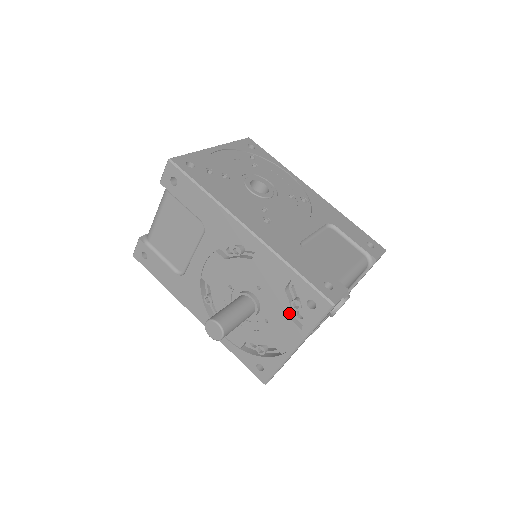
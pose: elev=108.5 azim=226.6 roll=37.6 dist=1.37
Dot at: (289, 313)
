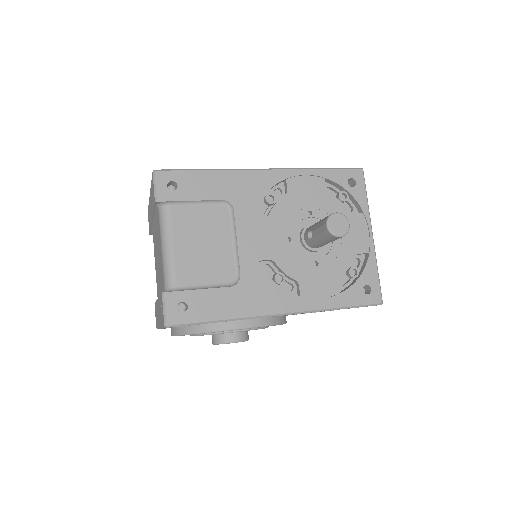
Dot at: (345, 209)
